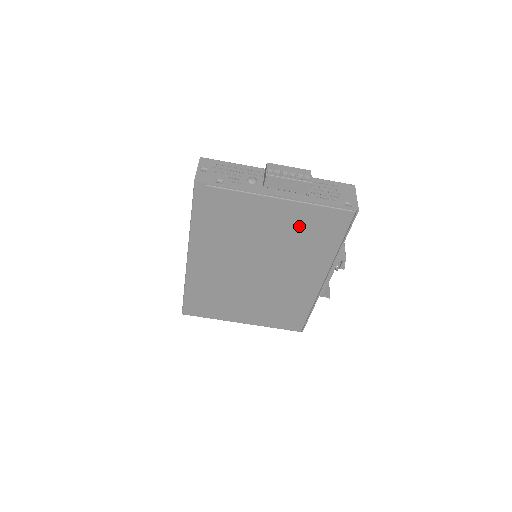
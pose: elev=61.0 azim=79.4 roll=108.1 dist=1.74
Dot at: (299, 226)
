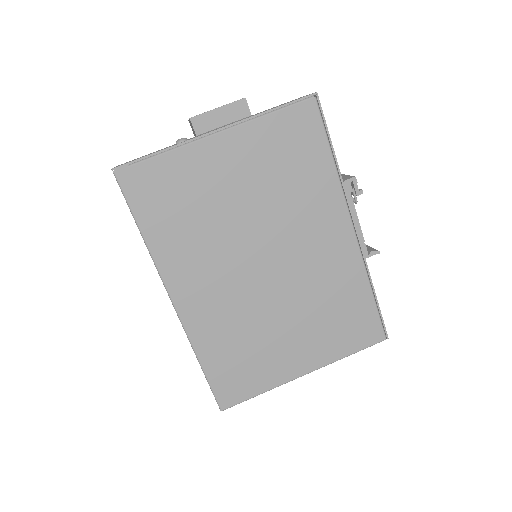
Dot at: (268, 159)
